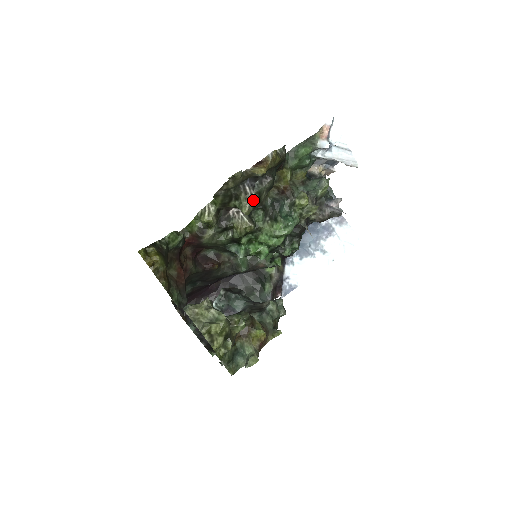
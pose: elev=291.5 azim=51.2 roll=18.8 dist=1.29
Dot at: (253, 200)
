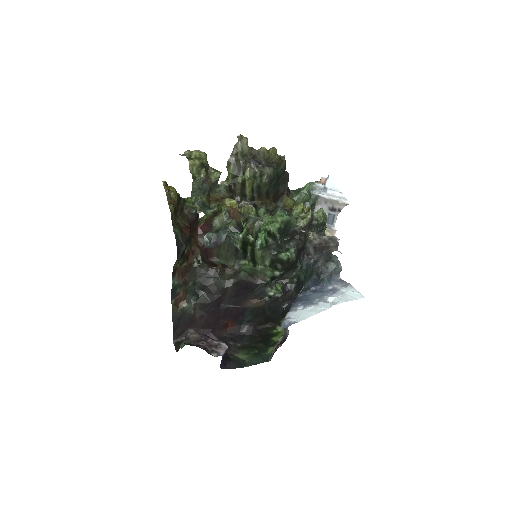
Dot at: (255, 171)
